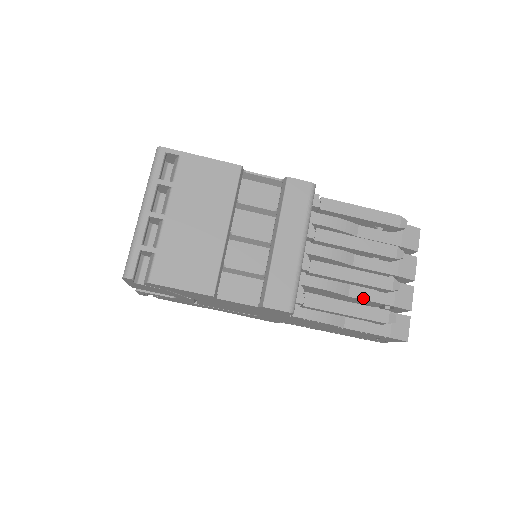
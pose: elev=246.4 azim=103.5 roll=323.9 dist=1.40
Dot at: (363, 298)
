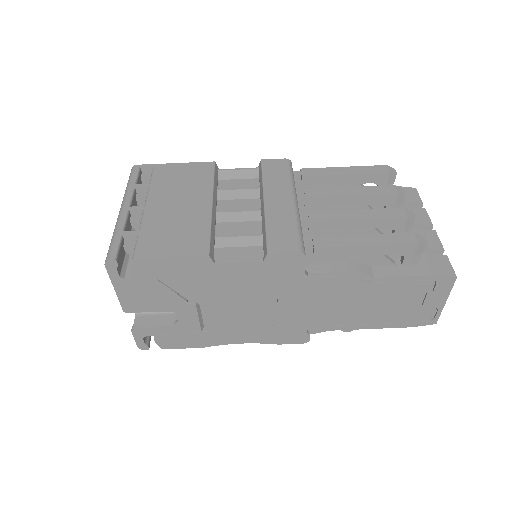
Dot at: occluded
